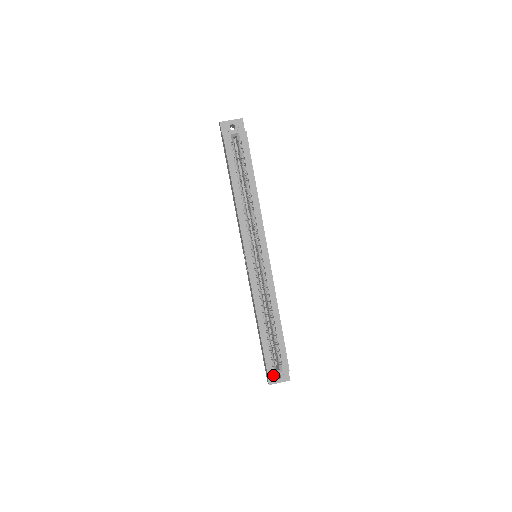
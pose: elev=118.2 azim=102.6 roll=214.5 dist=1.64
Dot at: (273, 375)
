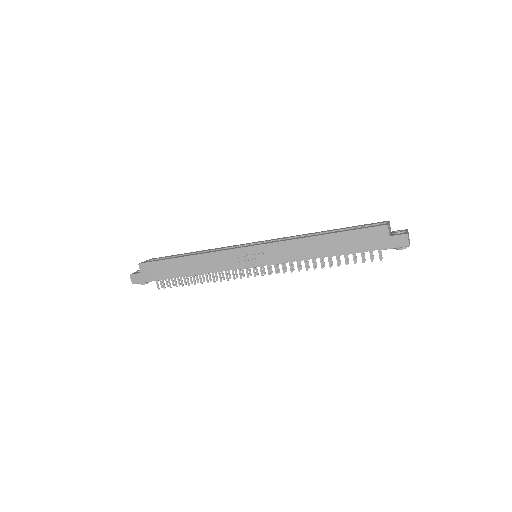
Dot at: (394, 233)
